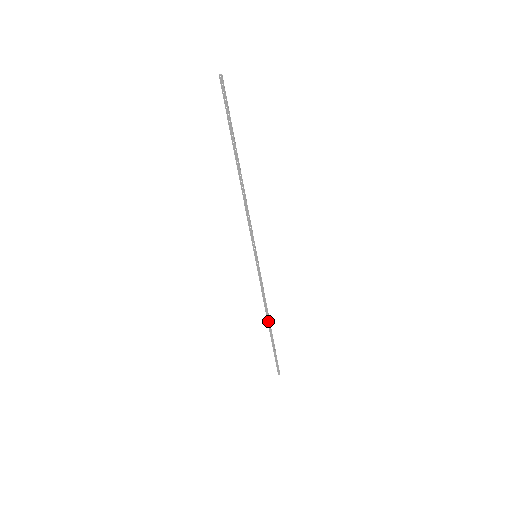
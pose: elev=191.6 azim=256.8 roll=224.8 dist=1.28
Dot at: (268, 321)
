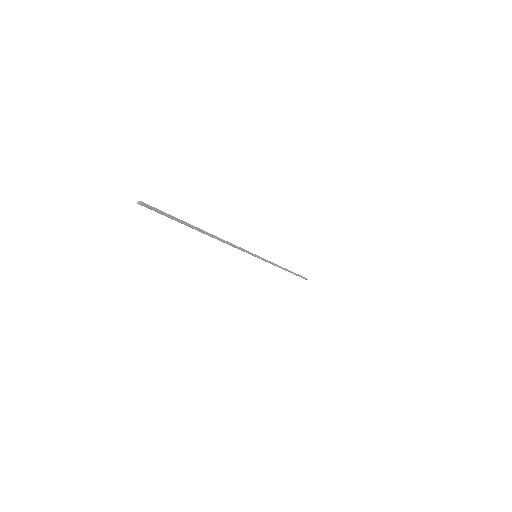
Dot at: (285, 270)
